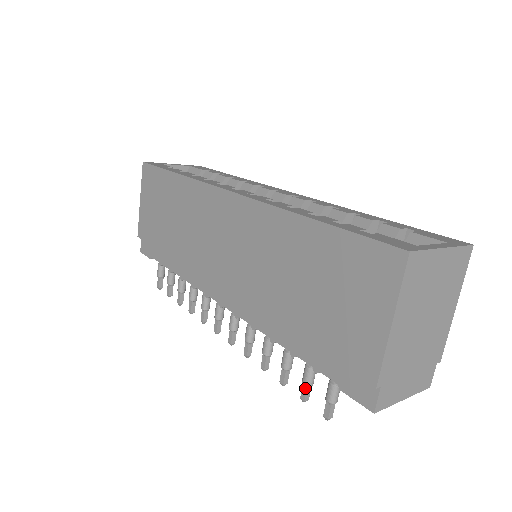
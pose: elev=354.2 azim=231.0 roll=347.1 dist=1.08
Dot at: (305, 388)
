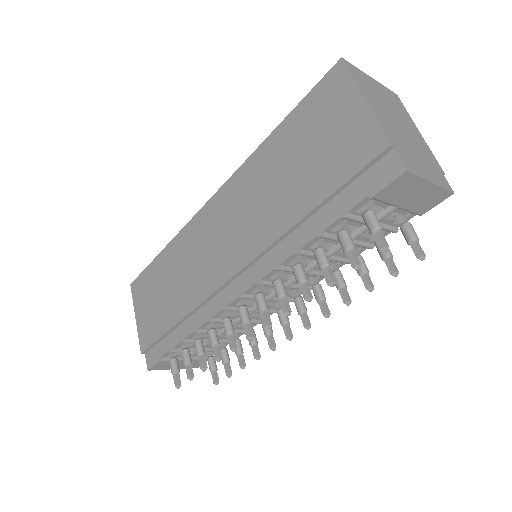
Dot at: (350, 253)
